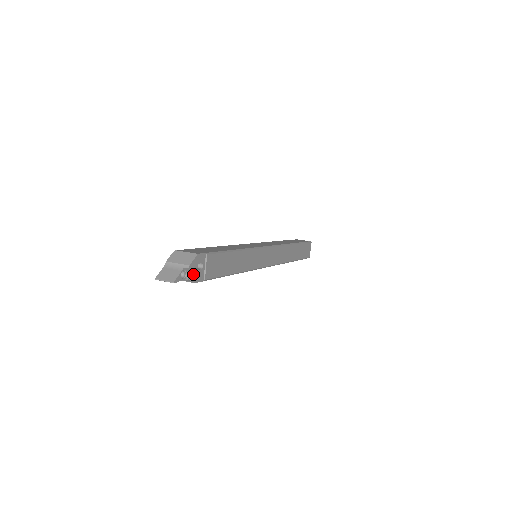
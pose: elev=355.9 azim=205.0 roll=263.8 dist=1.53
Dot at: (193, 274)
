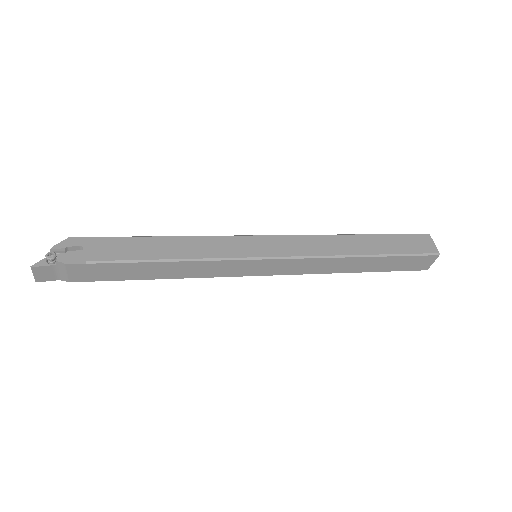
Dot at: (64, 257)
